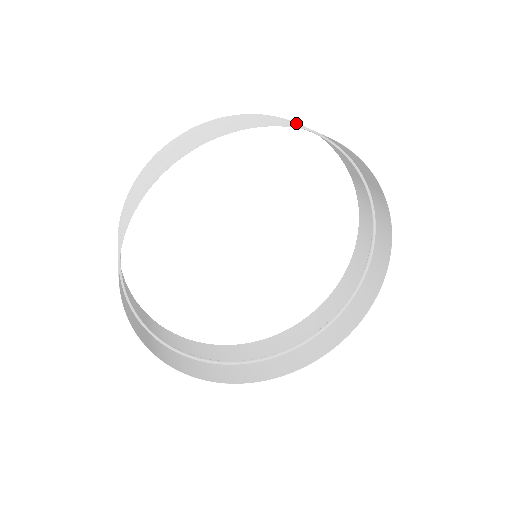
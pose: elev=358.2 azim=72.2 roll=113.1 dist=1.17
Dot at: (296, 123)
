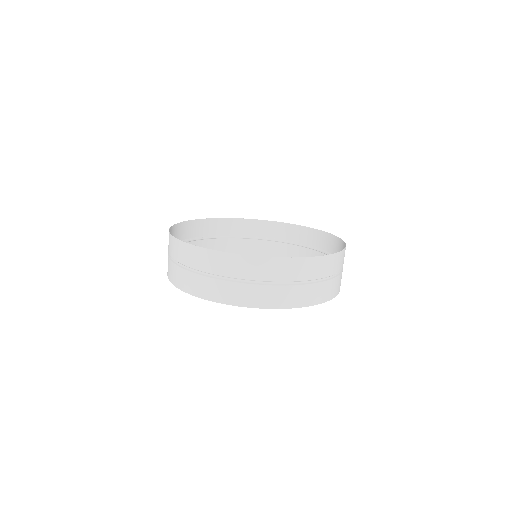
Dot at: (258, 273)
